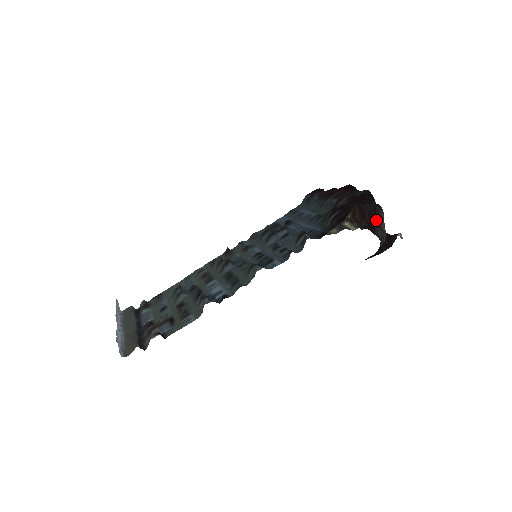
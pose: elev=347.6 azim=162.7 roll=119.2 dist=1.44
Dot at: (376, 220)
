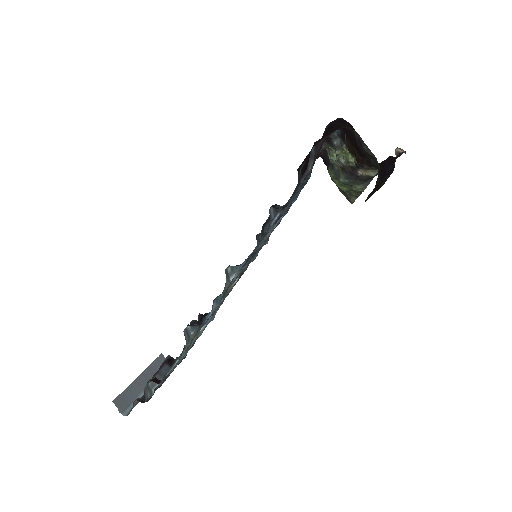
Dot at: (360, 148)
